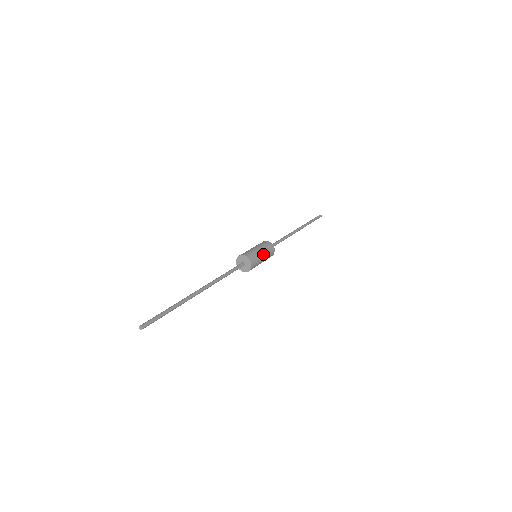
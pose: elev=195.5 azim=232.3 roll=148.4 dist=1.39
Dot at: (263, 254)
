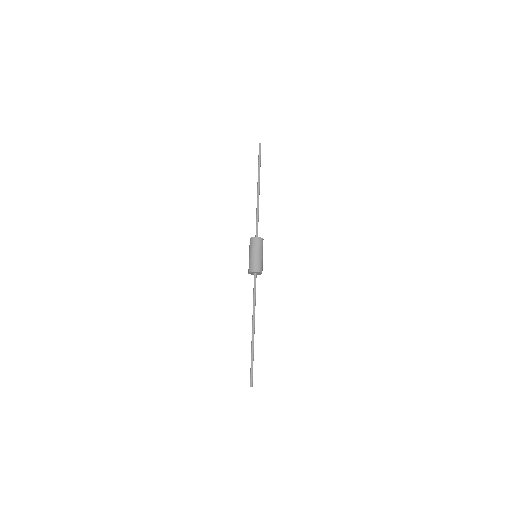
Dot at: (262, 255)
